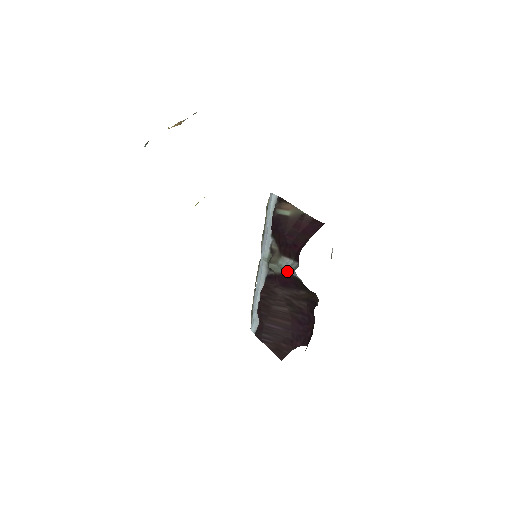
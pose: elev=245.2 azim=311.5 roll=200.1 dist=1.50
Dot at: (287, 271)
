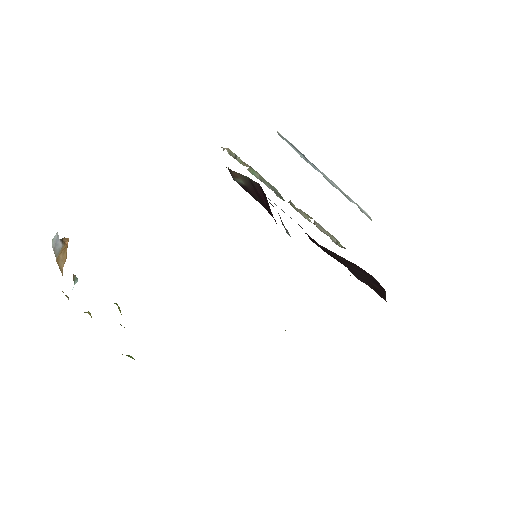
Dot at: occluded
